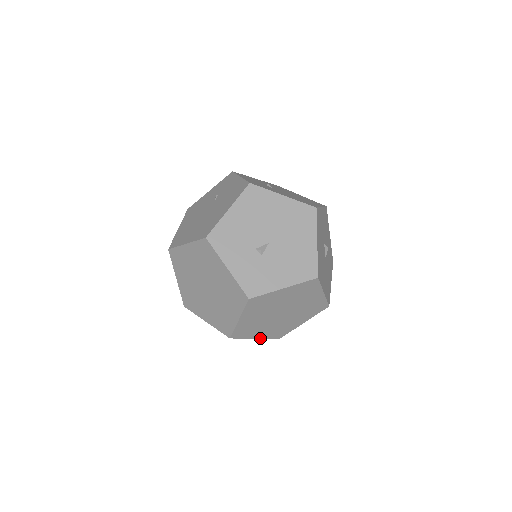
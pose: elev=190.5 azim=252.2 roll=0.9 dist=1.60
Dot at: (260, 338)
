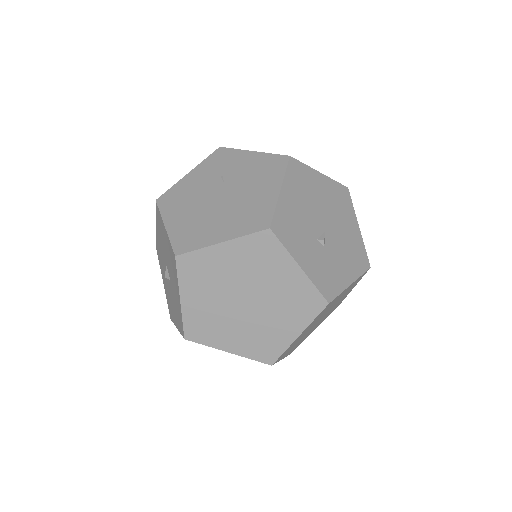
Dot at: (283, 358)
